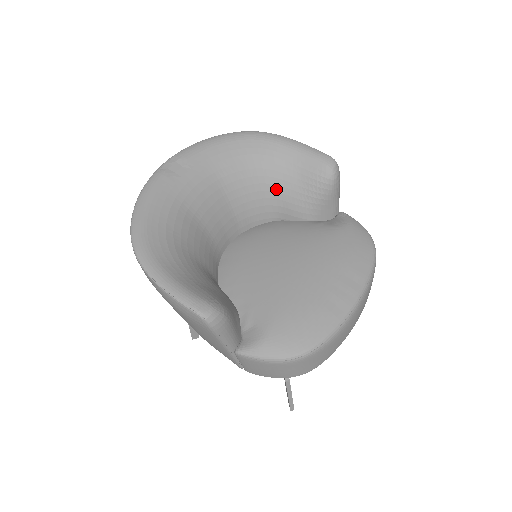
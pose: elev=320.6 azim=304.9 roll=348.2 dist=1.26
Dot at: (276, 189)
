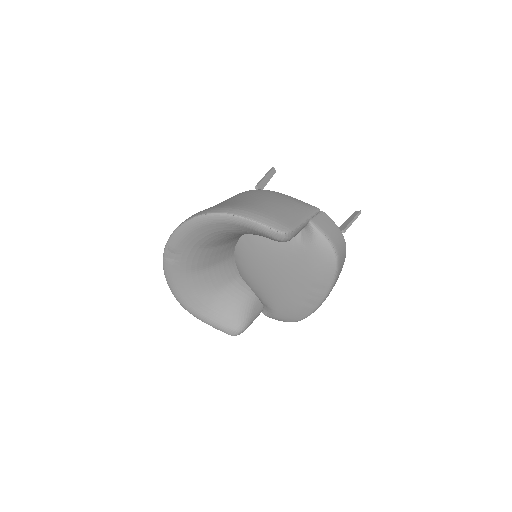
Dot at: occluded
